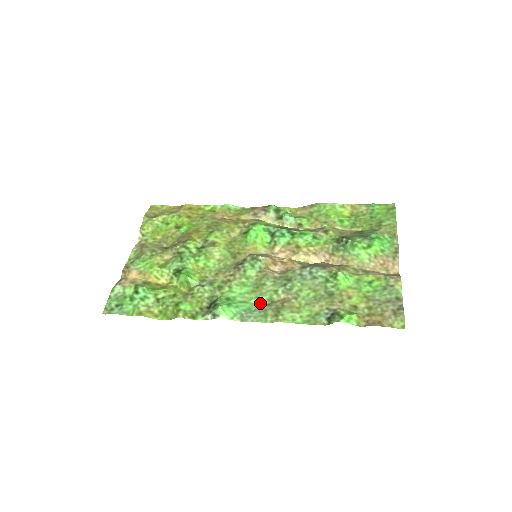
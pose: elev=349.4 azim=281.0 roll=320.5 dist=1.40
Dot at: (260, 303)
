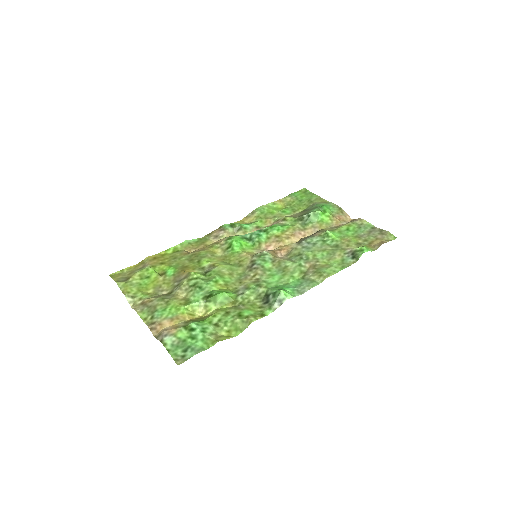
Dot at: (298, 278)
